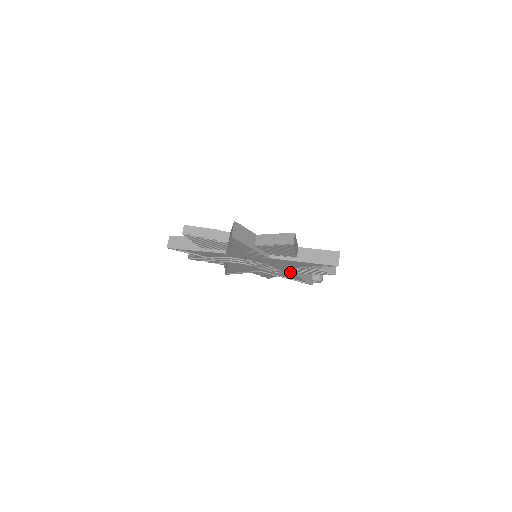
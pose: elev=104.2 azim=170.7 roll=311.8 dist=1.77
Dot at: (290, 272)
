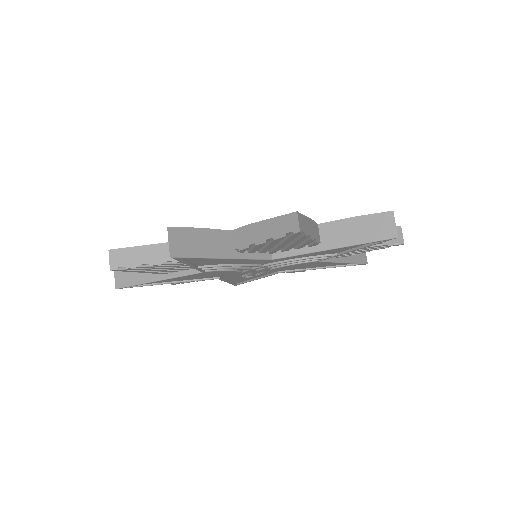
Dot at: (264, 274)
